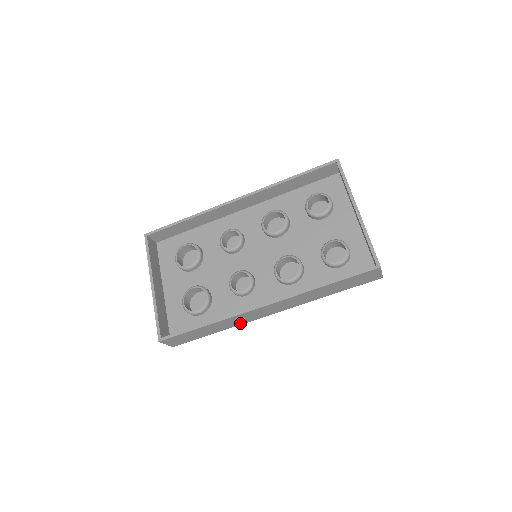
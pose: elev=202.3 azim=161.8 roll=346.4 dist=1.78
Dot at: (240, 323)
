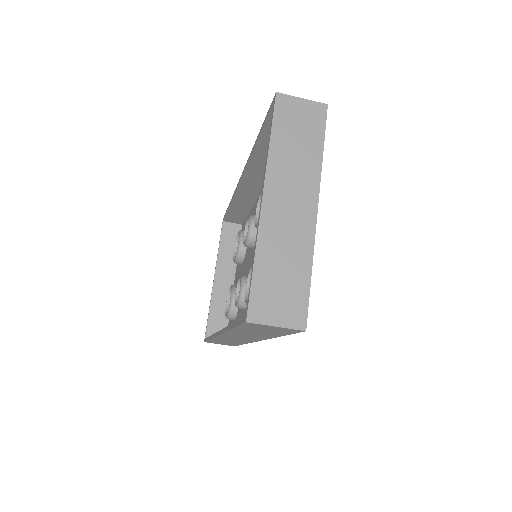
Dot at: (244, 342)
